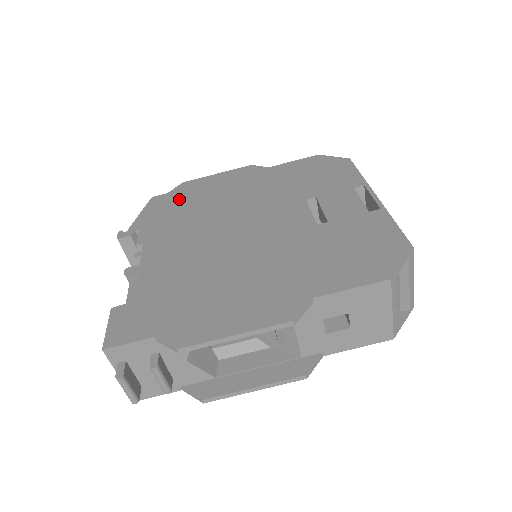
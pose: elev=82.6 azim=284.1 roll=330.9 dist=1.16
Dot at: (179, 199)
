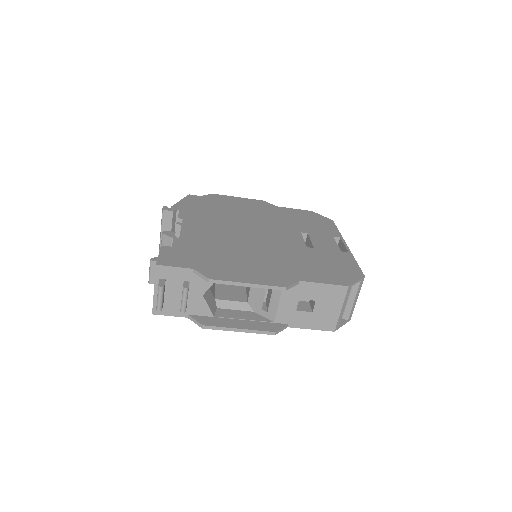
Dot at: (210, 202)
